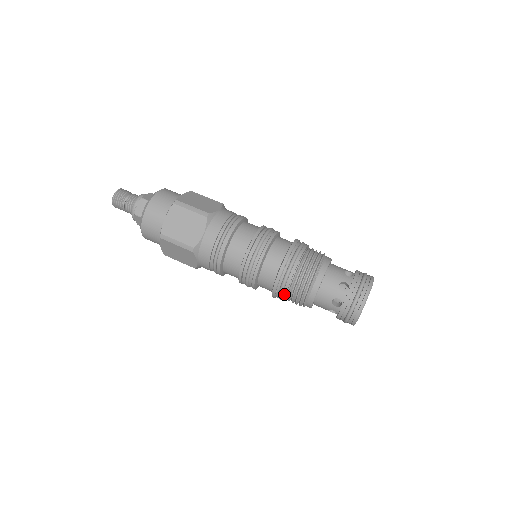
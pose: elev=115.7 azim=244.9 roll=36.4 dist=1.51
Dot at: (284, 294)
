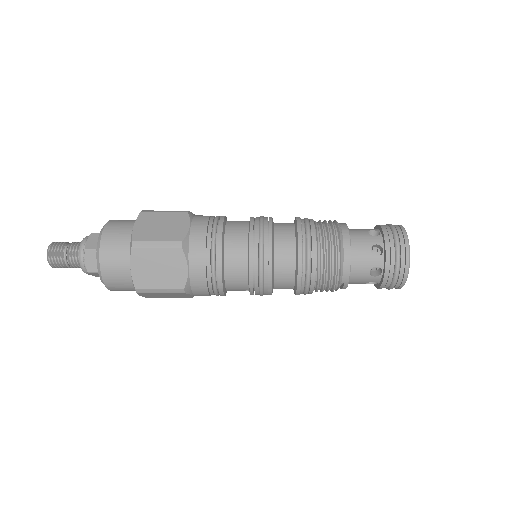
Dot at: (313, 262)
